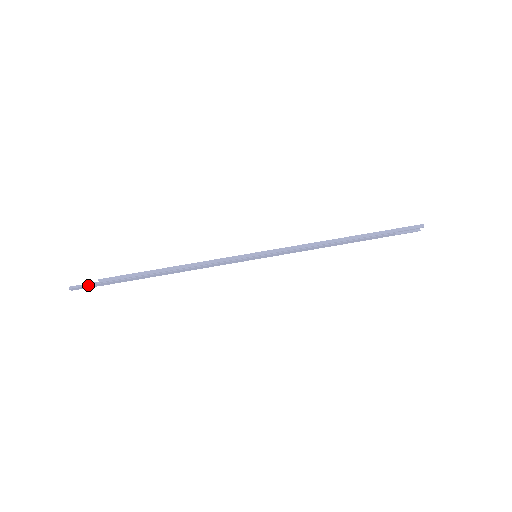
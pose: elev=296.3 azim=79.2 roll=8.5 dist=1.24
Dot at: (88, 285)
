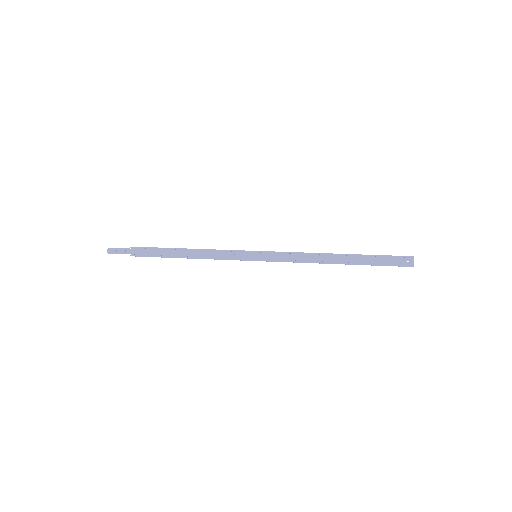
Dot at: (122, 248)
